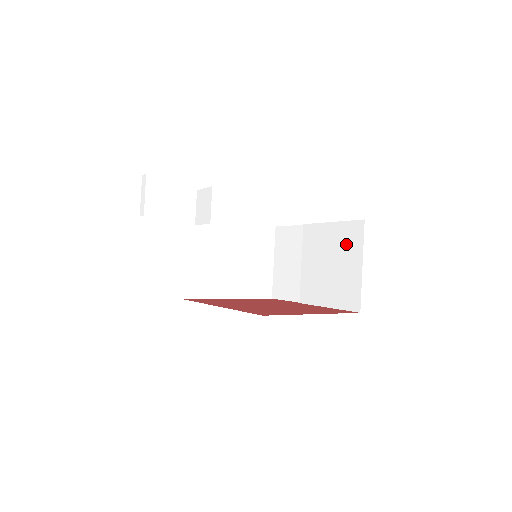
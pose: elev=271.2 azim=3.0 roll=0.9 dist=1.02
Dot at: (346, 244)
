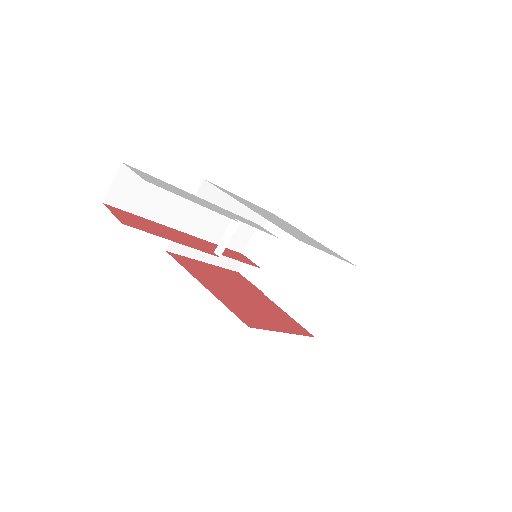
Dot at: (331, 275)
